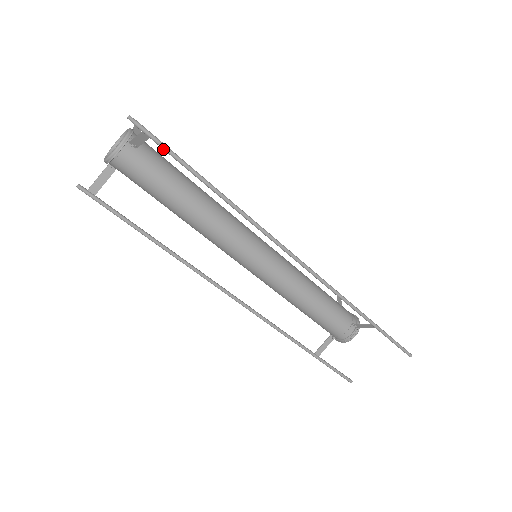
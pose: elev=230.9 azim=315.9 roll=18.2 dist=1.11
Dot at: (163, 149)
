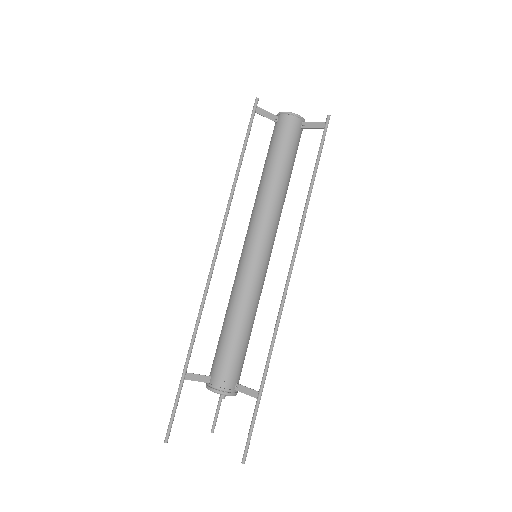
Dot at: (322, 138)
